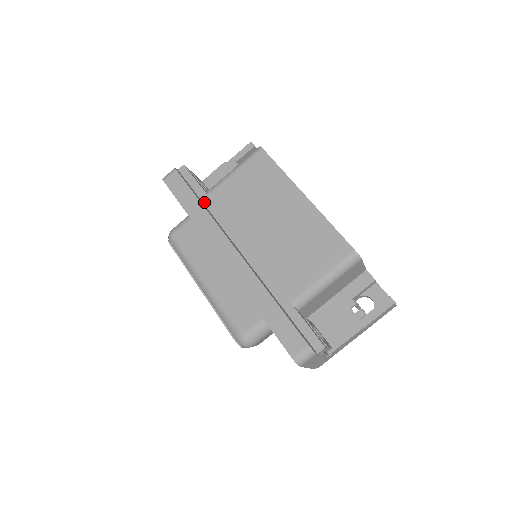
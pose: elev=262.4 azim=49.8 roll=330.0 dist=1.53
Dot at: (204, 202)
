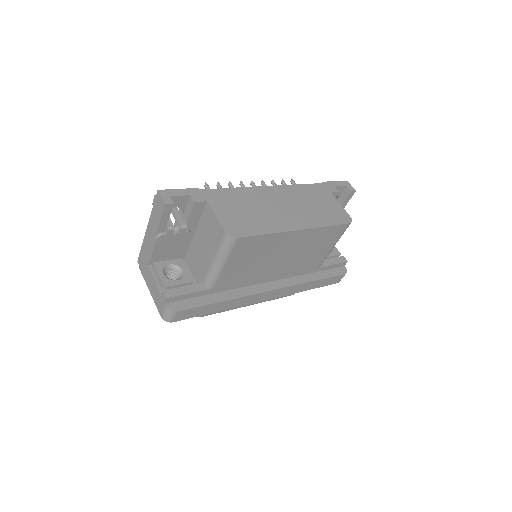
Dot at: (214, 293)
